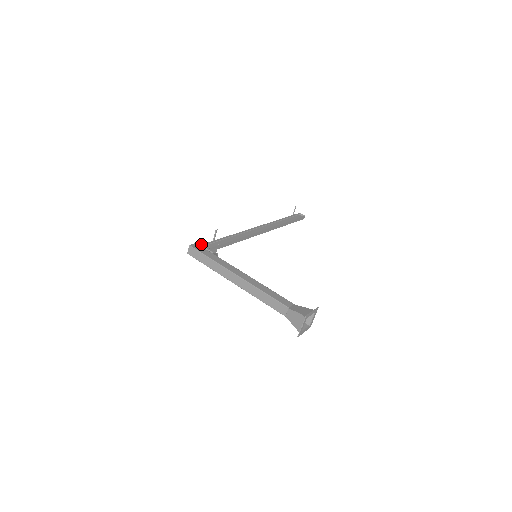
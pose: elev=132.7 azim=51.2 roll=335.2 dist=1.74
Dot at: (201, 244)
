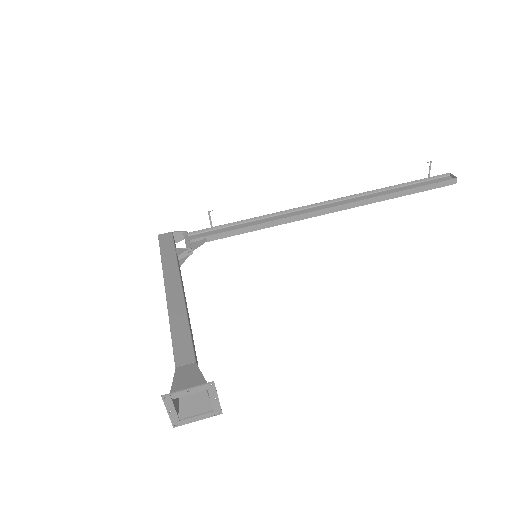
Dot at: (184, 233)
